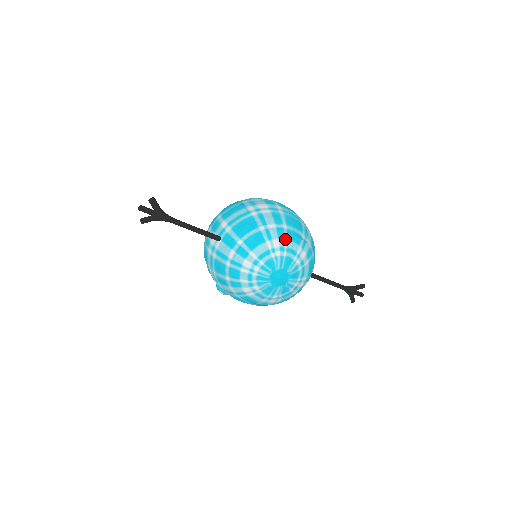
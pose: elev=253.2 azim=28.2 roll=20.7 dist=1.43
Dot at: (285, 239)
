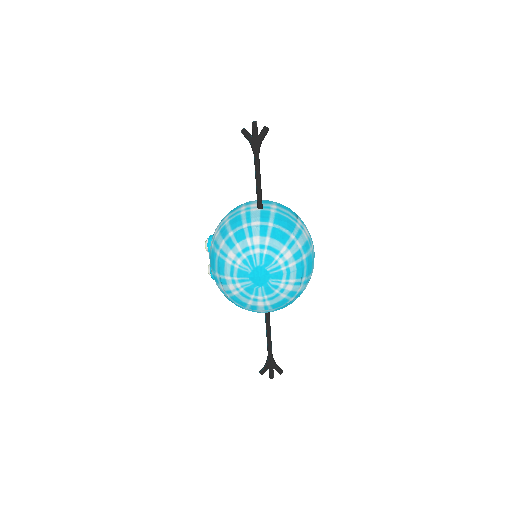
Dot at: (295, 262)
